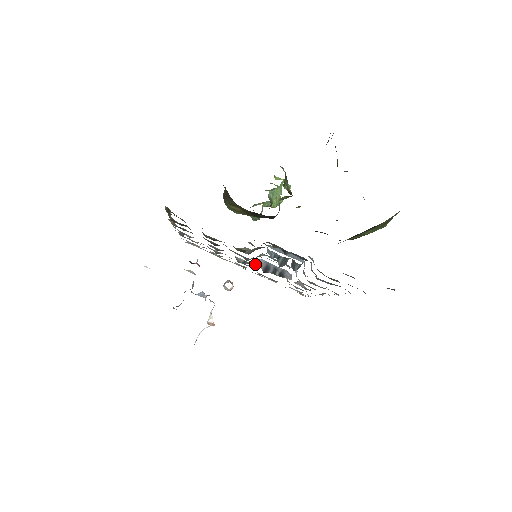
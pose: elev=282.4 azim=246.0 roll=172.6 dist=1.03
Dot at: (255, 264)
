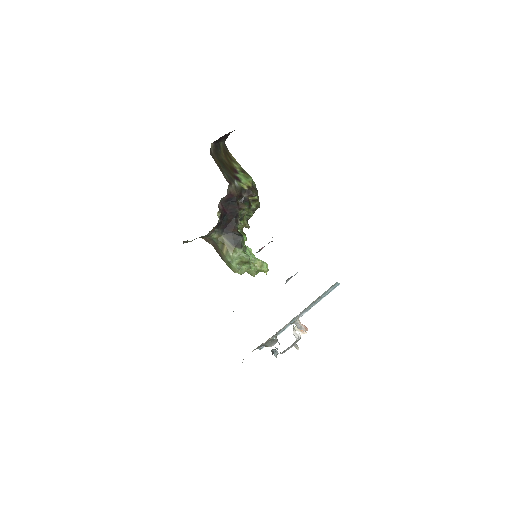
Dot at: occluded
